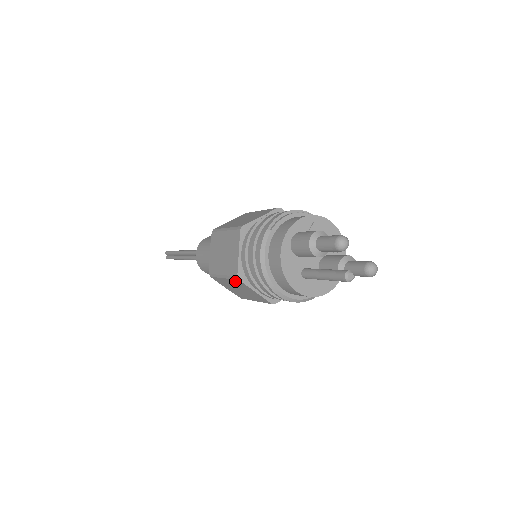
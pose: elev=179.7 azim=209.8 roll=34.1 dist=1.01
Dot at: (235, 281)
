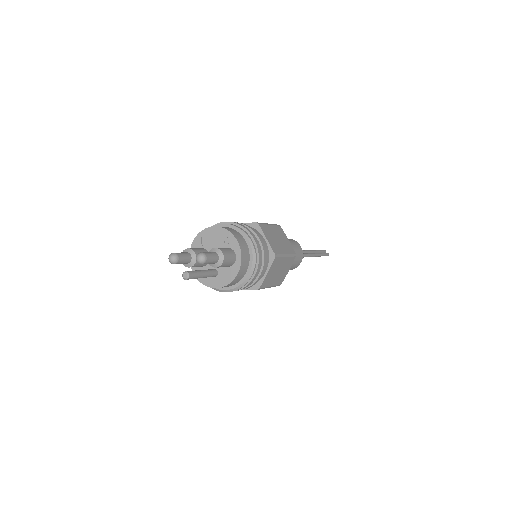
Dot at: occluded
